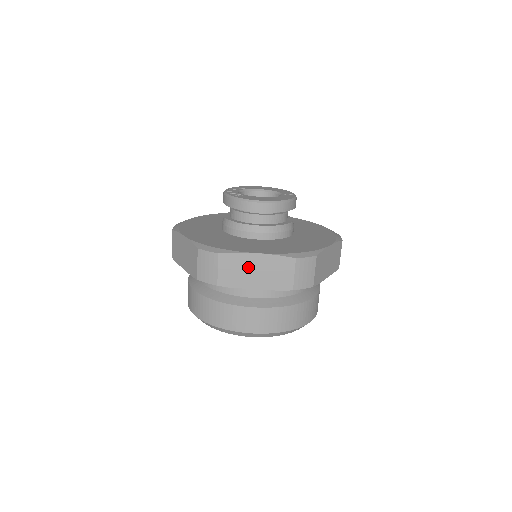
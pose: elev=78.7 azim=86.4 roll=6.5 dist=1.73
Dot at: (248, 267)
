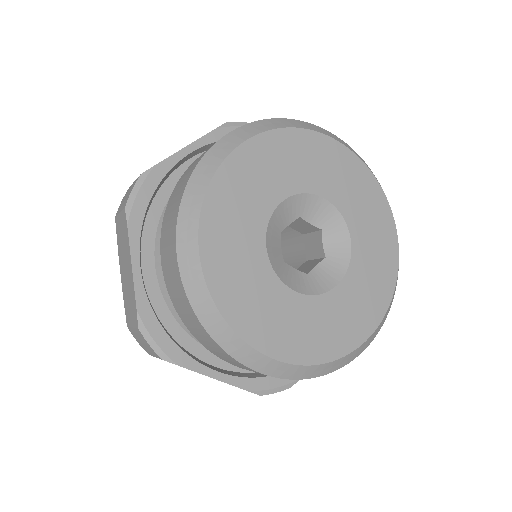
Dot at: occluded
